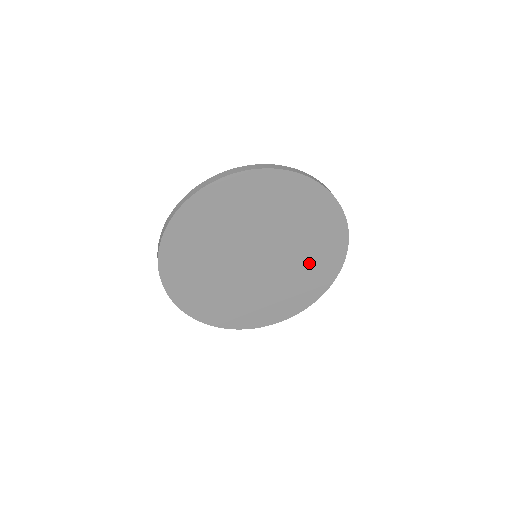
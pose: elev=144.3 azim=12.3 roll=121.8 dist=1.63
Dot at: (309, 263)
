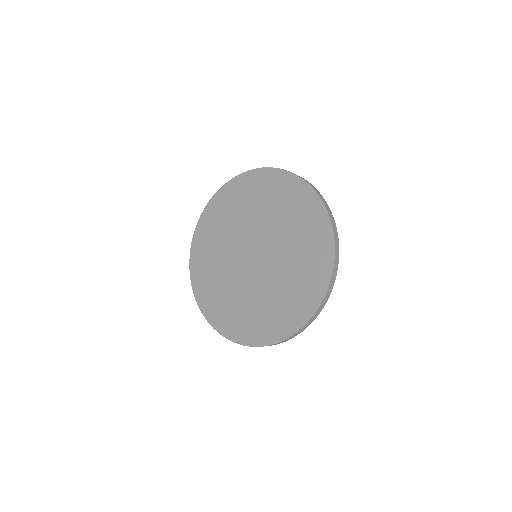
Dot at: (289, 218)
